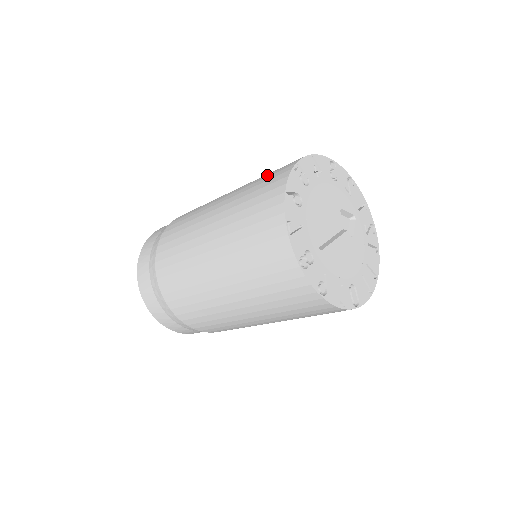
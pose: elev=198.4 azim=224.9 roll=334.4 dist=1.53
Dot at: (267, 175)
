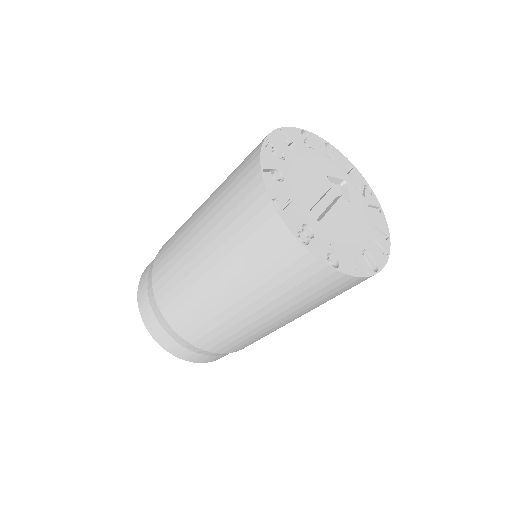
Dot at: occluded
